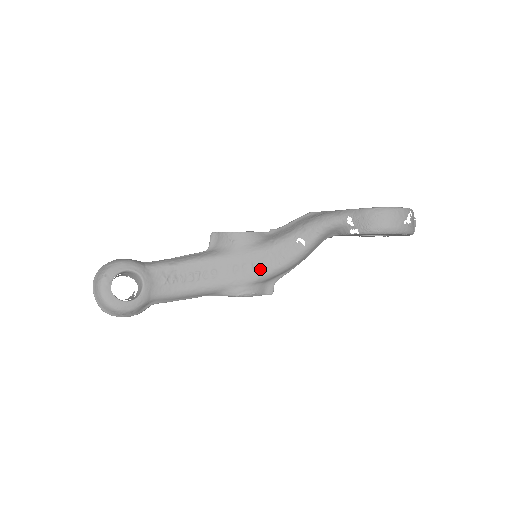
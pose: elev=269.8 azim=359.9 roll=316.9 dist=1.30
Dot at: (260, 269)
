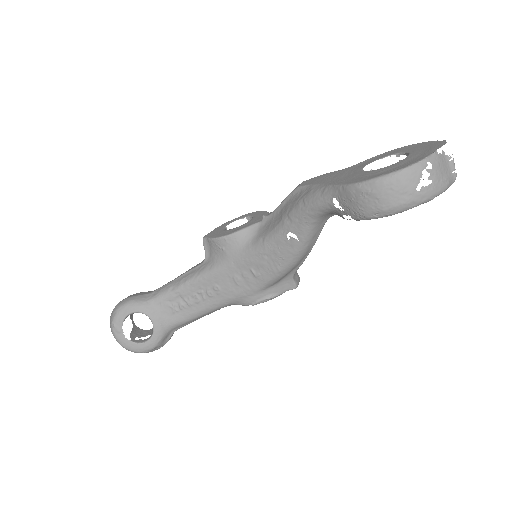
Dot at: (262, 275)
